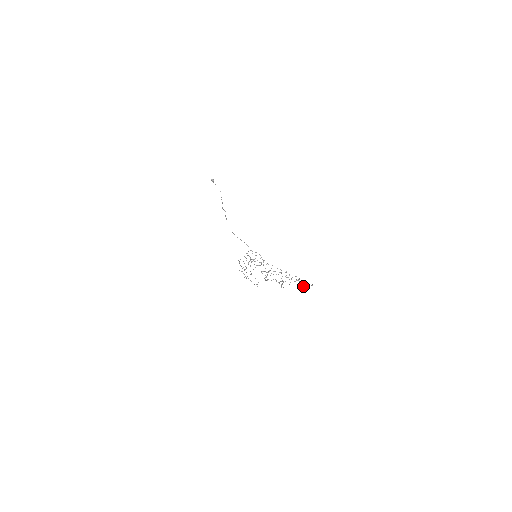
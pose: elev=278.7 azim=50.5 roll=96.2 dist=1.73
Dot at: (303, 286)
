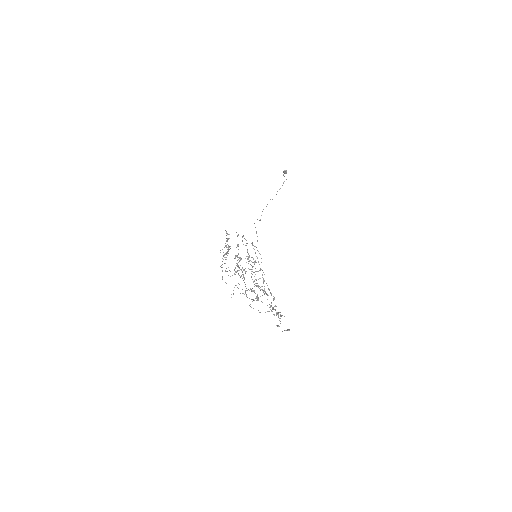
Dot at: occluded
